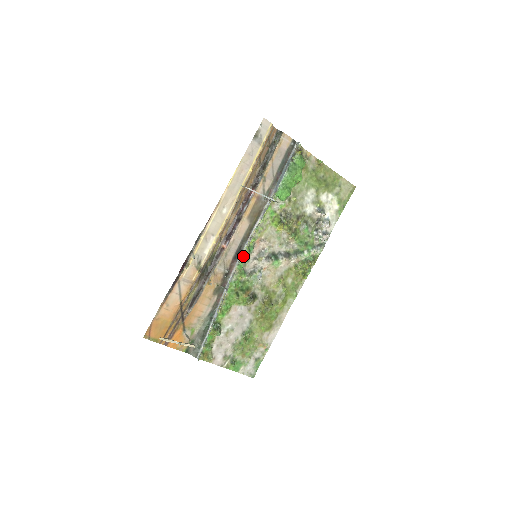
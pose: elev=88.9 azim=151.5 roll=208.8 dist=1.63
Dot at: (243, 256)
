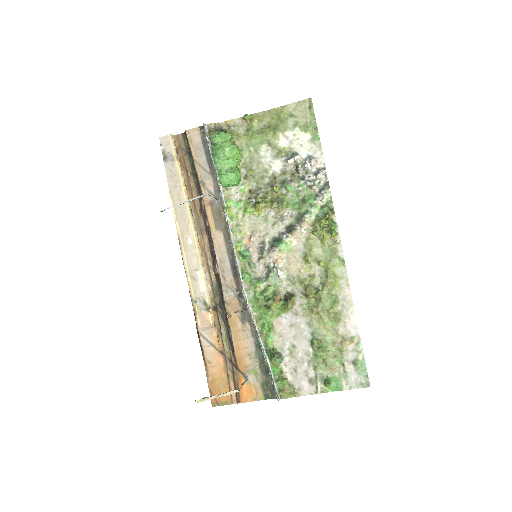
Dot at: (242, 266)
